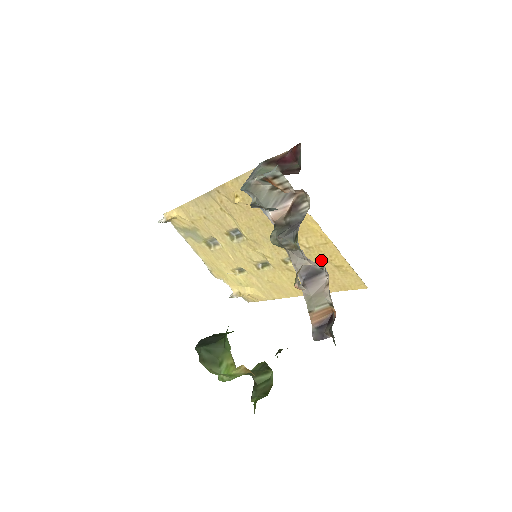
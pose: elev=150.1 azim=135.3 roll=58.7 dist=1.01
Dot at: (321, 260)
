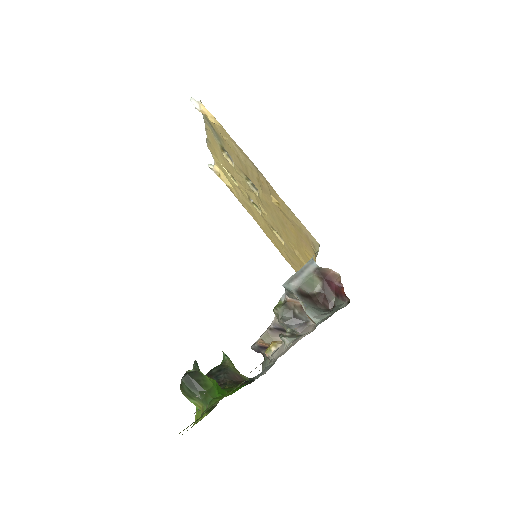
Dot at: (297, 261)
